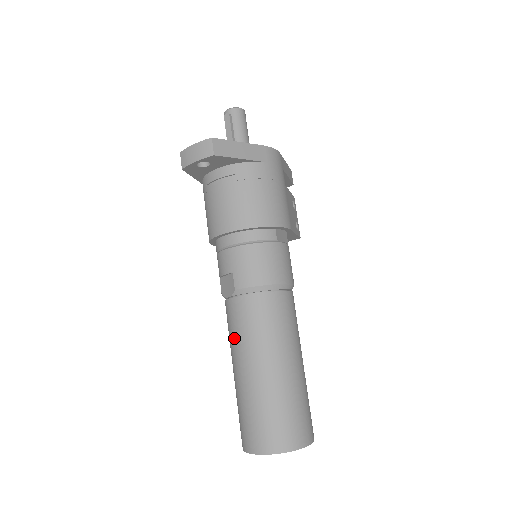
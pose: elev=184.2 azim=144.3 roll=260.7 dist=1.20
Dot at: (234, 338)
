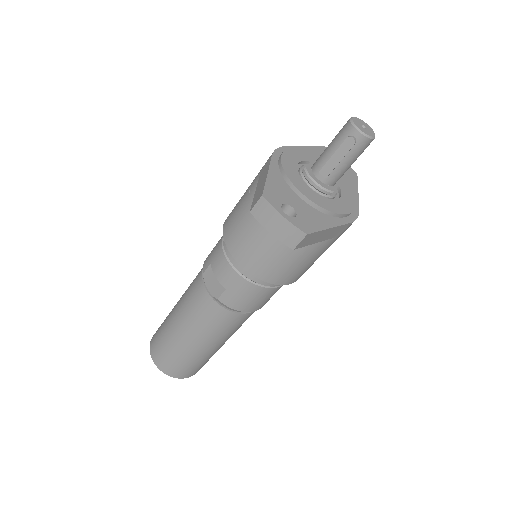
Dot at: (191, 314)
